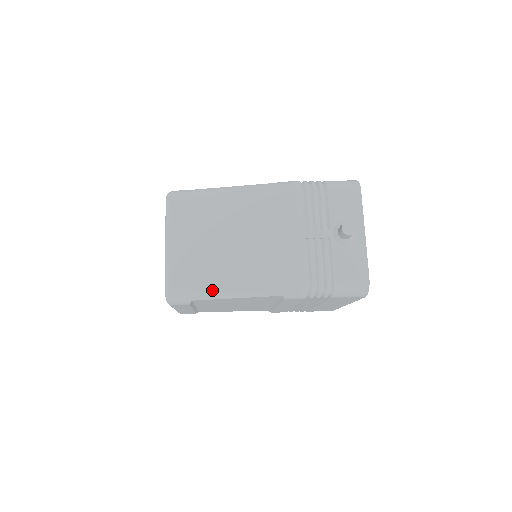
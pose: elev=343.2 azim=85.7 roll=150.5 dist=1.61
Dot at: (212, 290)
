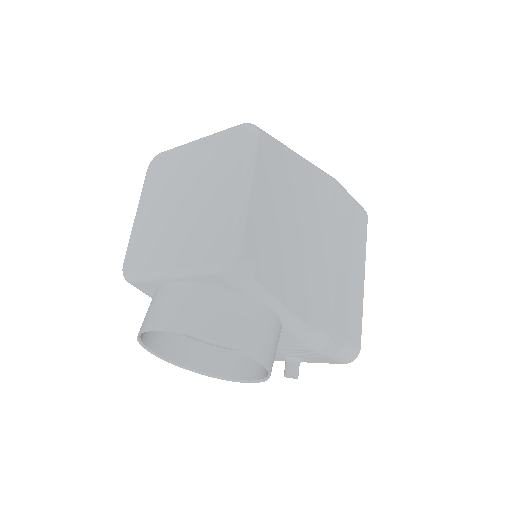
Dot at: occluded
